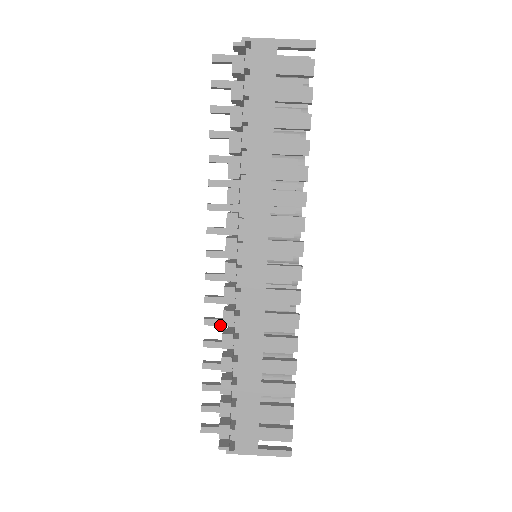
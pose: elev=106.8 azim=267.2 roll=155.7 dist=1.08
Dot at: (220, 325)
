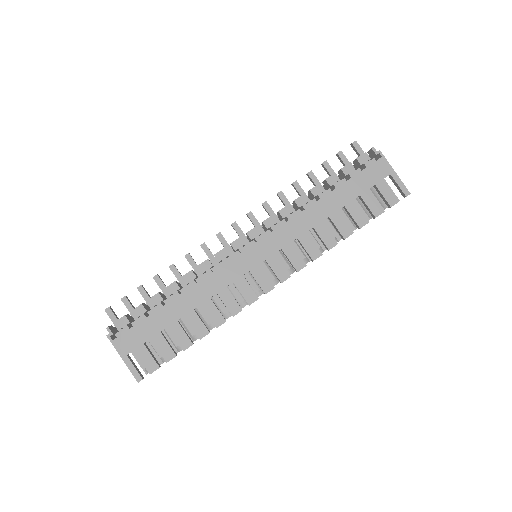
Dot at: (193, 267)
